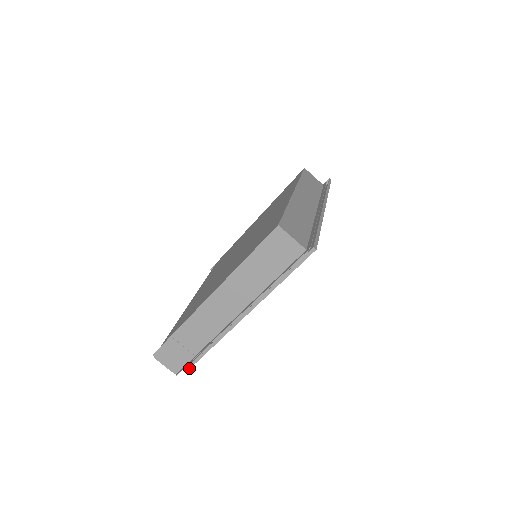
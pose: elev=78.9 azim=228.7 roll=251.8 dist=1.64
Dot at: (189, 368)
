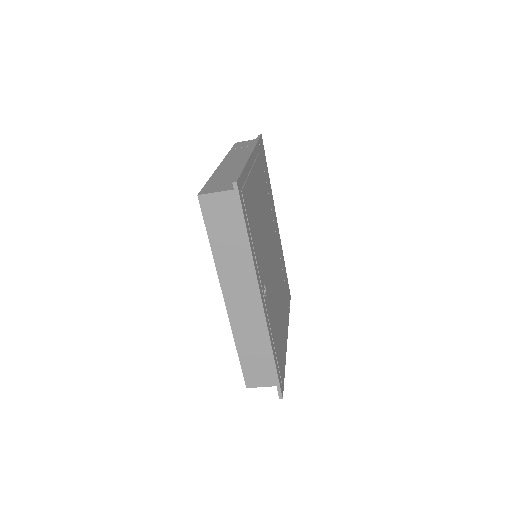
Dot at: (290, 299)
